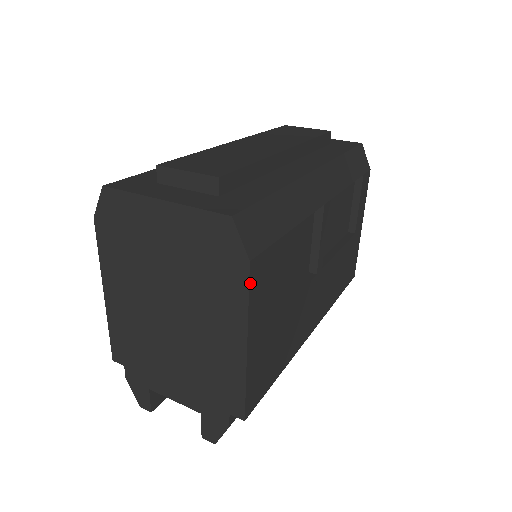
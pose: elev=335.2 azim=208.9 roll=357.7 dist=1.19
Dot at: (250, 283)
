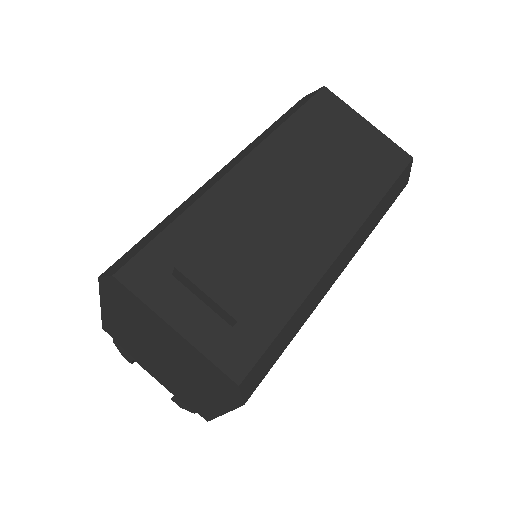
Dot at: (239, 406)
